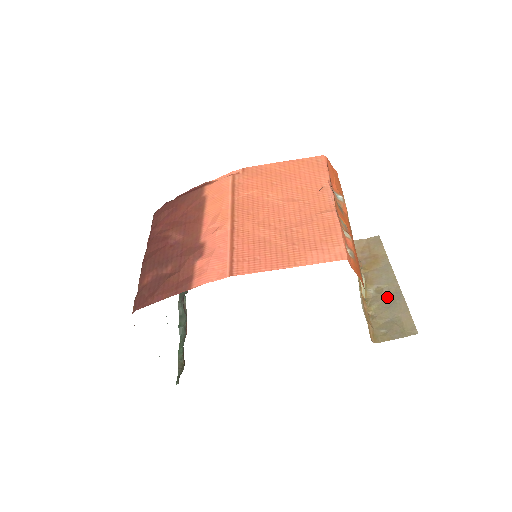
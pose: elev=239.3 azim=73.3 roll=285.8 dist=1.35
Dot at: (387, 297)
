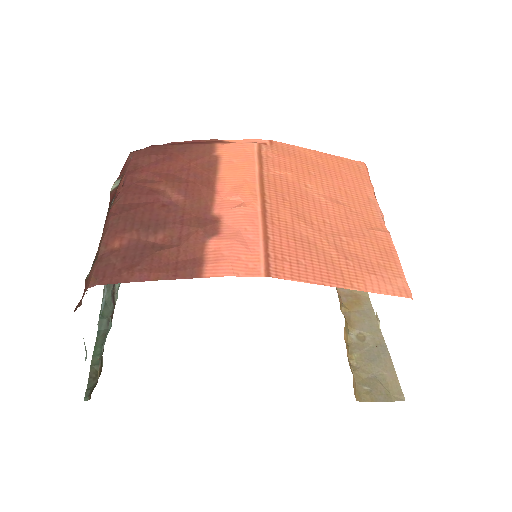
Dot at: (370, 348)
